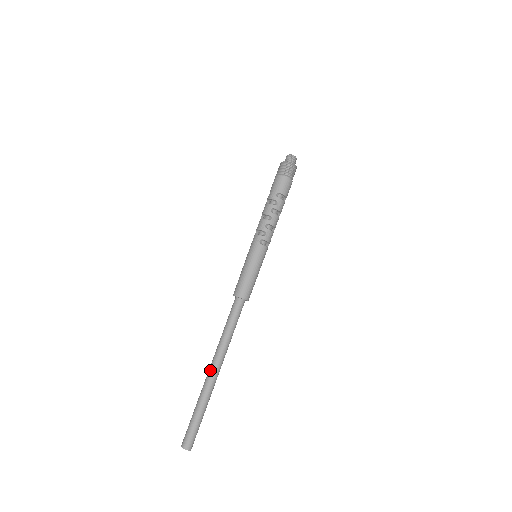
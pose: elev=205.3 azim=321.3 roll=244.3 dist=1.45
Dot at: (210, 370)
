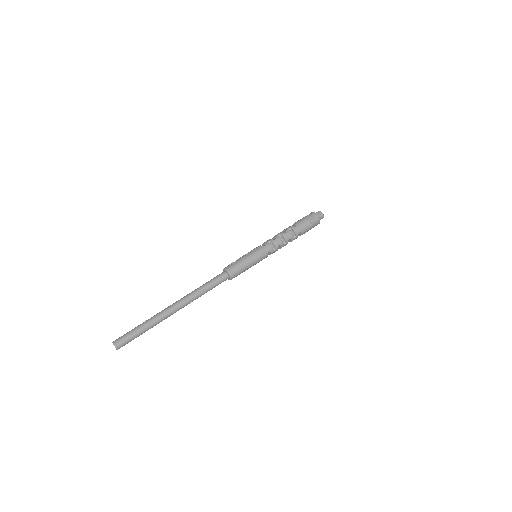
Dot at: (175, 308)
